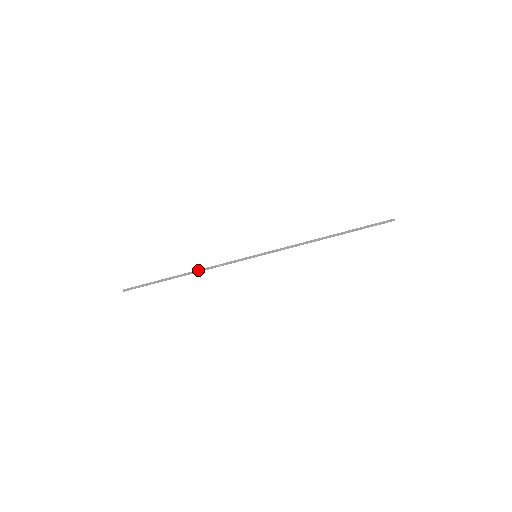
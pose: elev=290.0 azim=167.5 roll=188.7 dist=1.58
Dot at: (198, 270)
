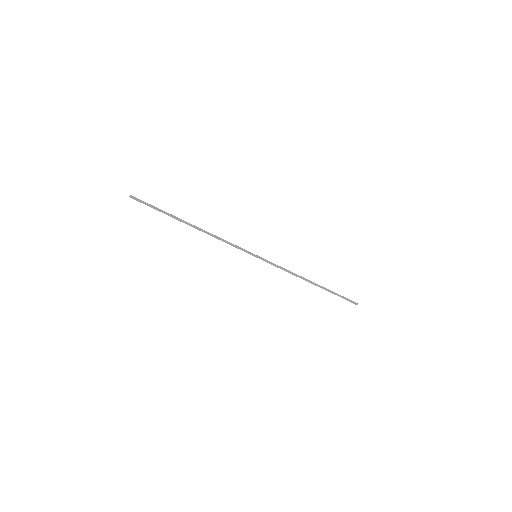
Dot at: (206, 232)
